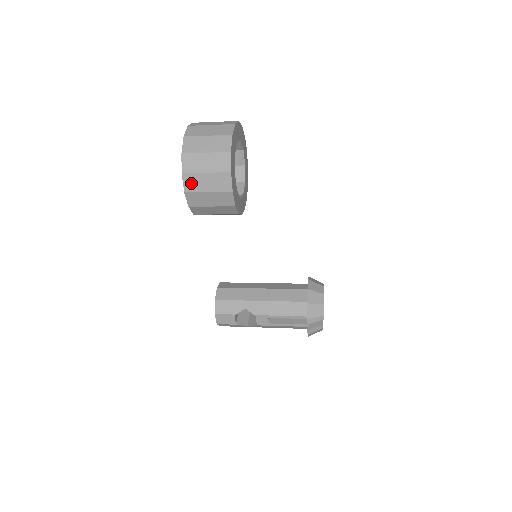
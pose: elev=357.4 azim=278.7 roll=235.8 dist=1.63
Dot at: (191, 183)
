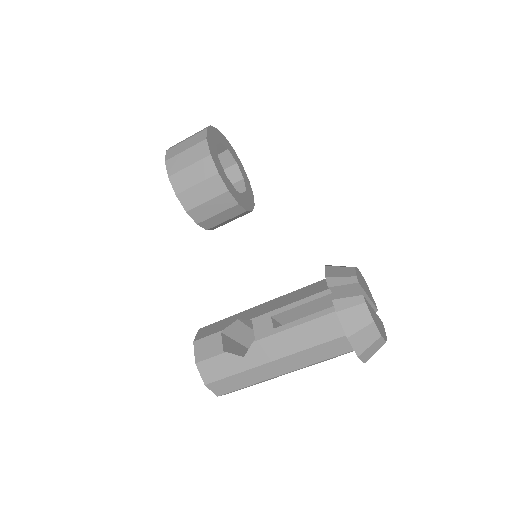
Dot at: (172, 153)
